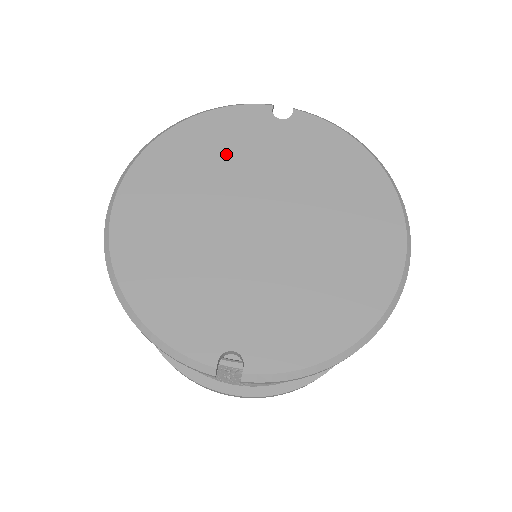
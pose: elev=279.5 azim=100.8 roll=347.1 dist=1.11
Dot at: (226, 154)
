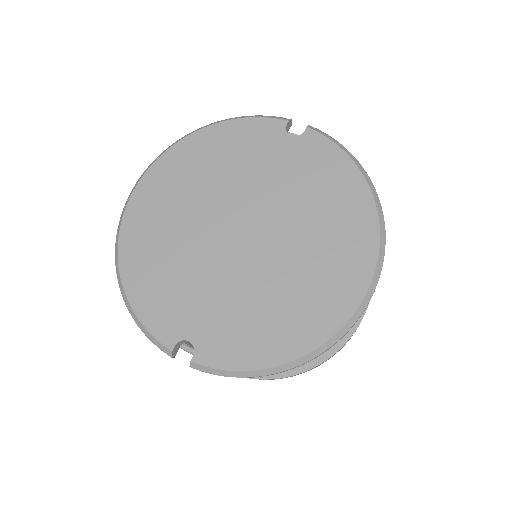
Dot at: (232, 164)
